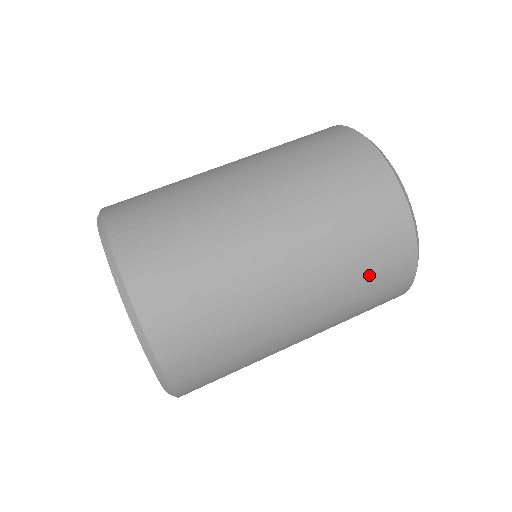
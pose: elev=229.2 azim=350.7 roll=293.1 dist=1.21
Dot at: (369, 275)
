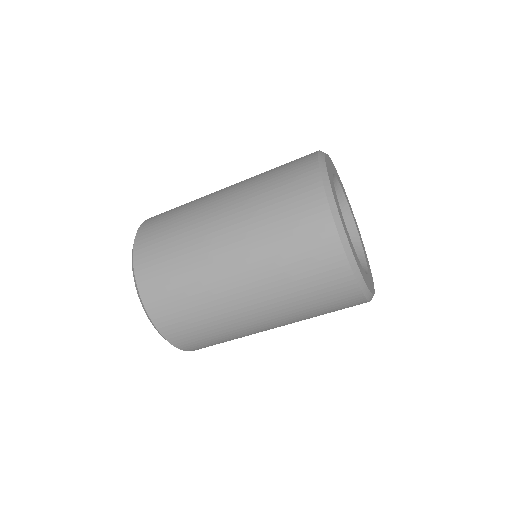
Dot at: (321, 308)
